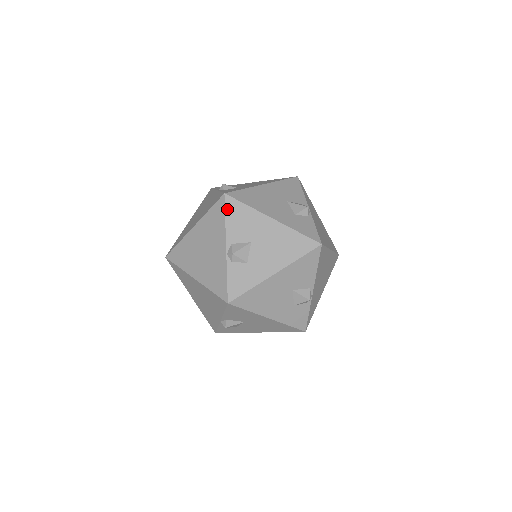
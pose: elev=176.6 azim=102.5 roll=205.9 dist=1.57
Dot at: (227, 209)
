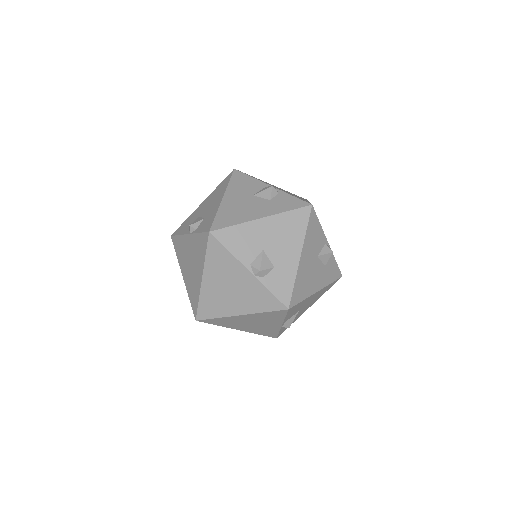
Dot at: (288, 313)
